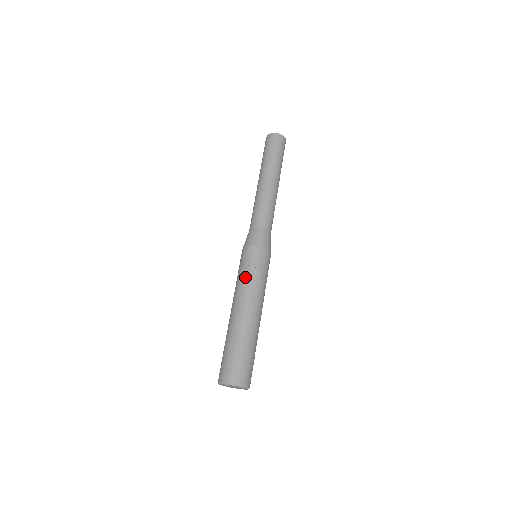
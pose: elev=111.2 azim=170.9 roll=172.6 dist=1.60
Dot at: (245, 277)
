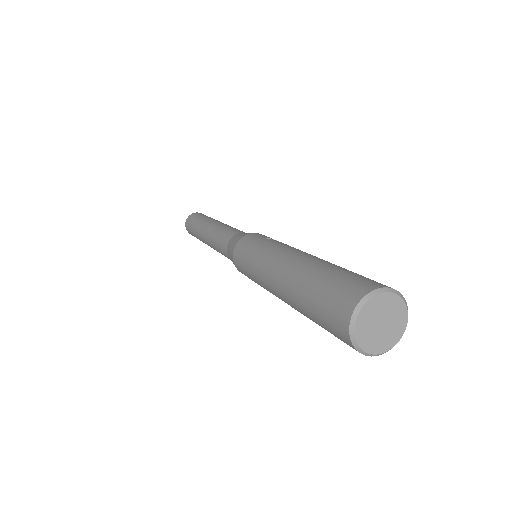
Dot at: (273, 242)
